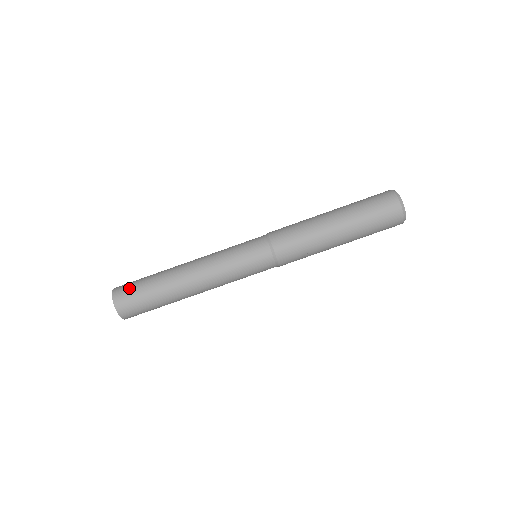
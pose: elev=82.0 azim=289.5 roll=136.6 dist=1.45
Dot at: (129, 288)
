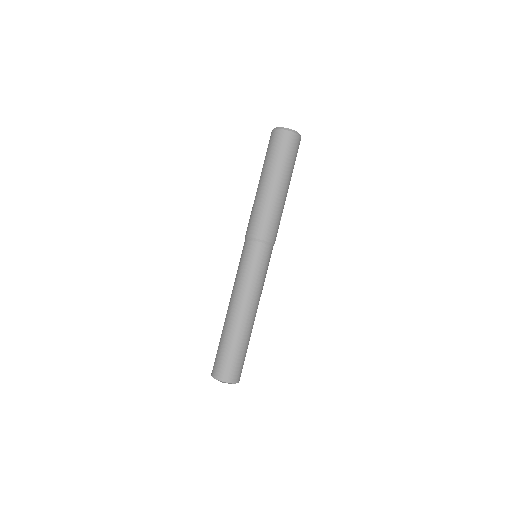
Dot at: (229, 366)
